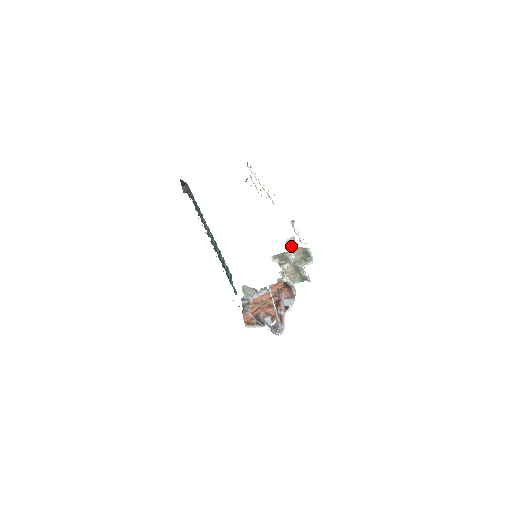
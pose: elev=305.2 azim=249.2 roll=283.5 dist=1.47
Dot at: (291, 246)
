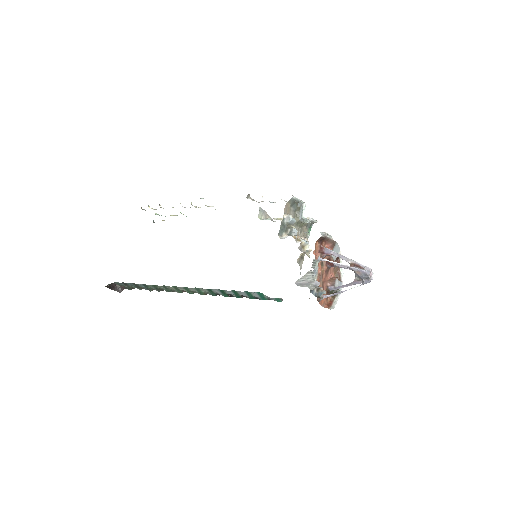
Dot at: (265, 217)
